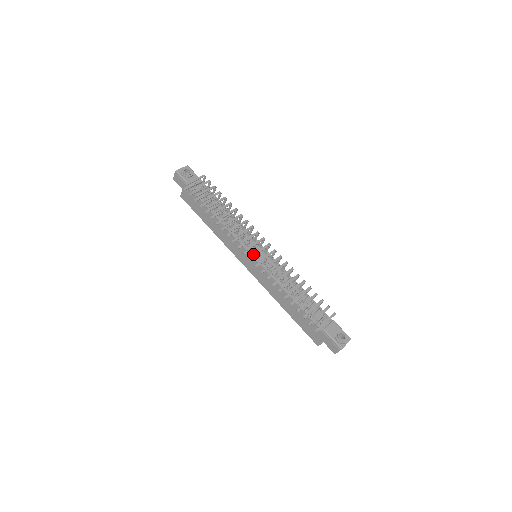
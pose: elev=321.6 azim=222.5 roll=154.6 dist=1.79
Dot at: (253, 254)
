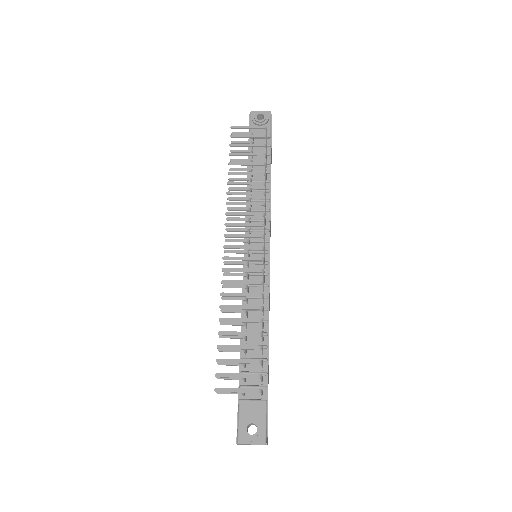
Dot at: (227, 245)
